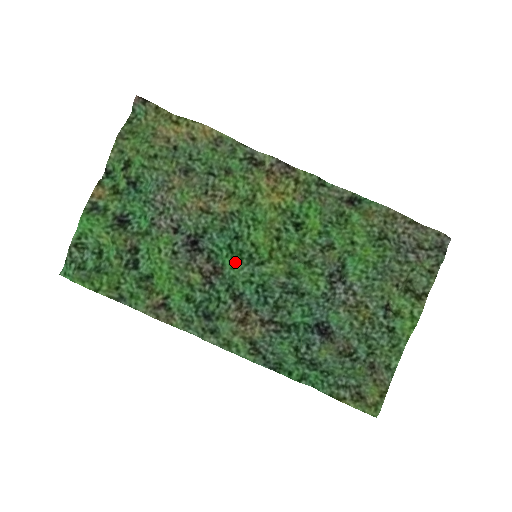
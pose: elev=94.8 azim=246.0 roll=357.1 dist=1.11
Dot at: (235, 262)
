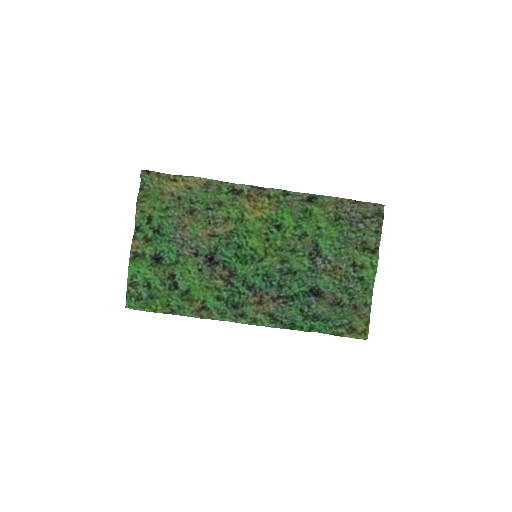
Dot at: (243, 264)
